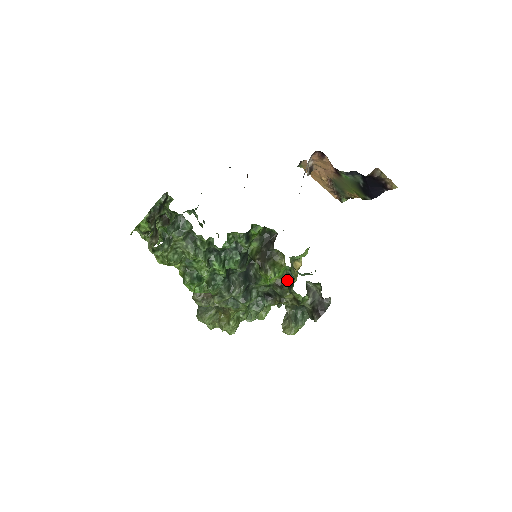
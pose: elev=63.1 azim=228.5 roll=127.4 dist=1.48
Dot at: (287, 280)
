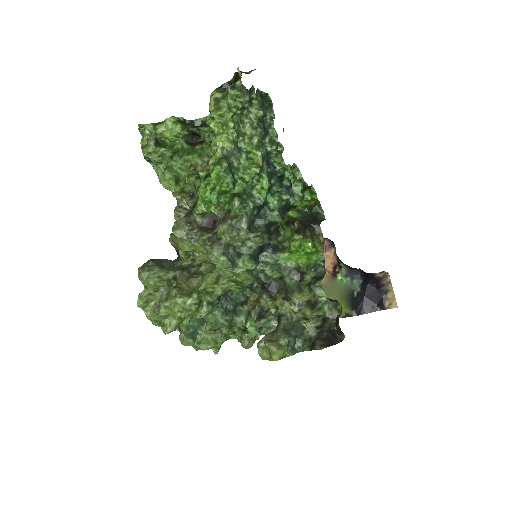
Dot at: (311, 274)
